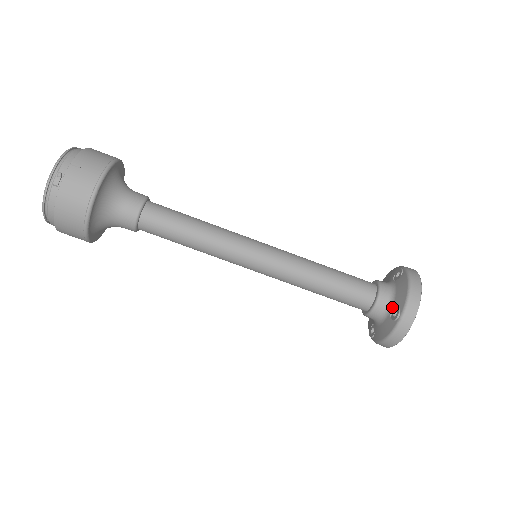
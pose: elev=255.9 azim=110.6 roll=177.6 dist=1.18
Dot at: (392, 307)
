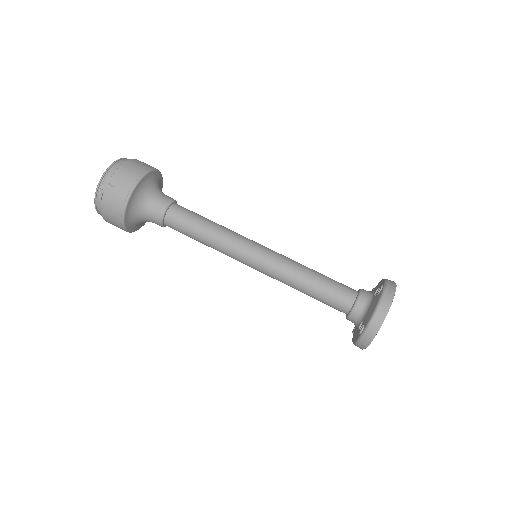
Dot at: (362, 320)
